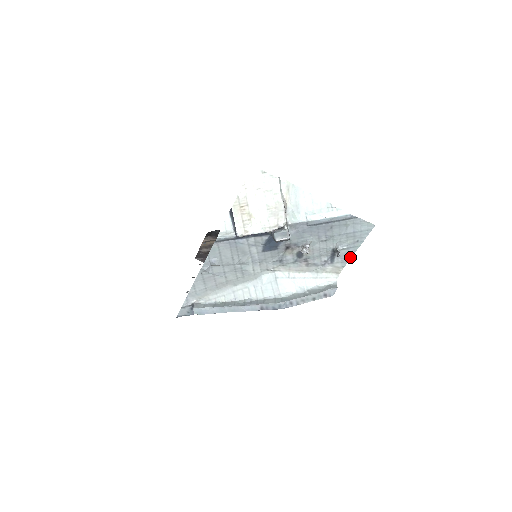
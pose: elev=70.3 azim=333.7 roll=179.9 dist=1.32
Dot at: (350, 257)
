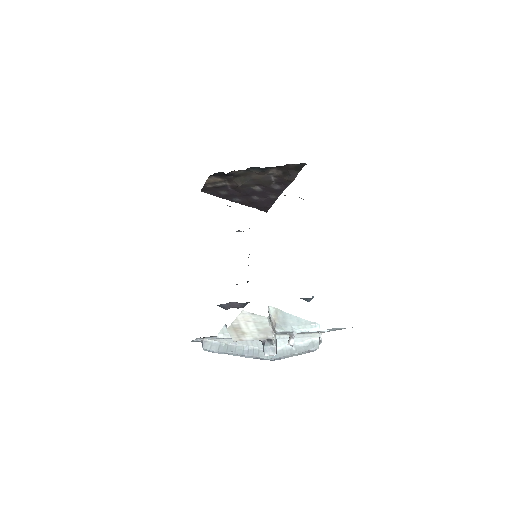
Dot at: occluded
